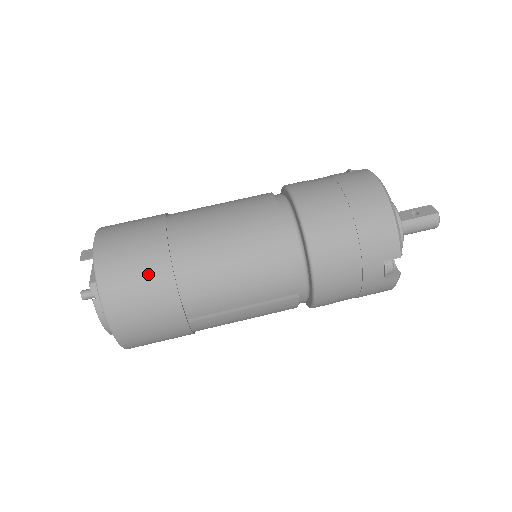
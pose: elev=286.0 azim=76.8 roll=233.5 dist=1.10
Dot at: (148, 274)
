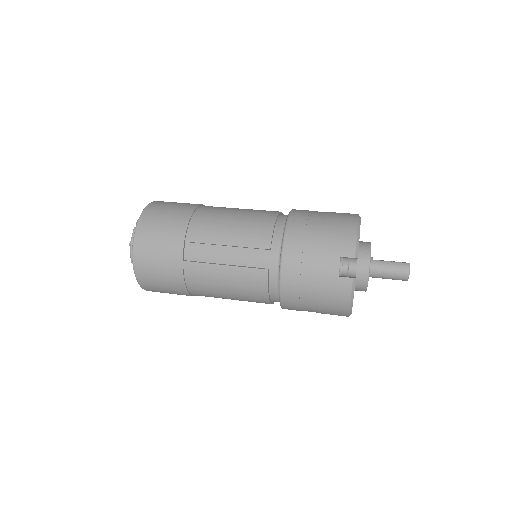
Dot at: (174, 216)
